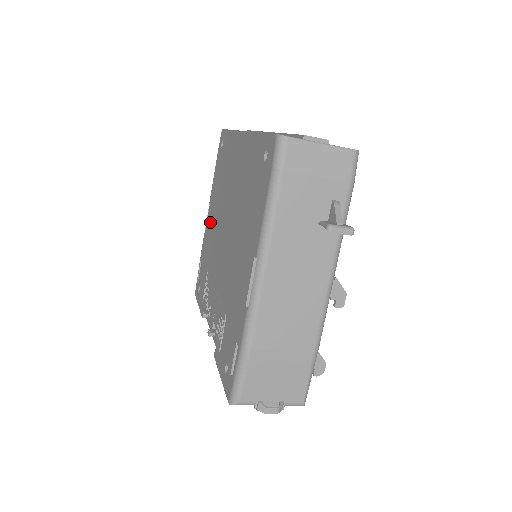
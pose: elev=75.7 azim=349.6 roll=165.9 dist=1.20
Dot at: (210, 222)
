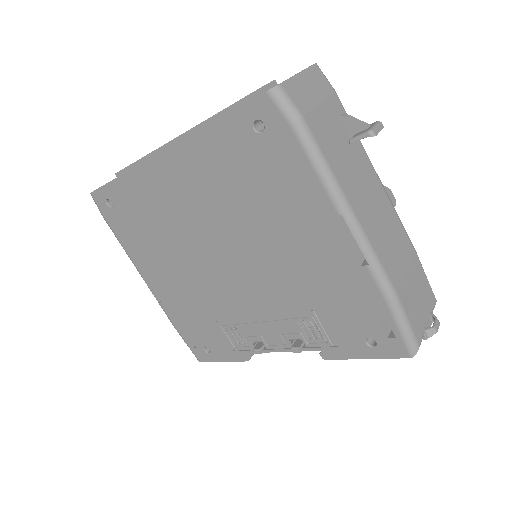
Dot at: (165, 282)
